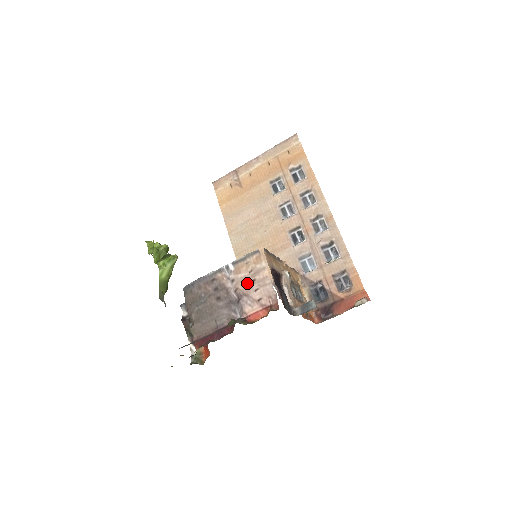
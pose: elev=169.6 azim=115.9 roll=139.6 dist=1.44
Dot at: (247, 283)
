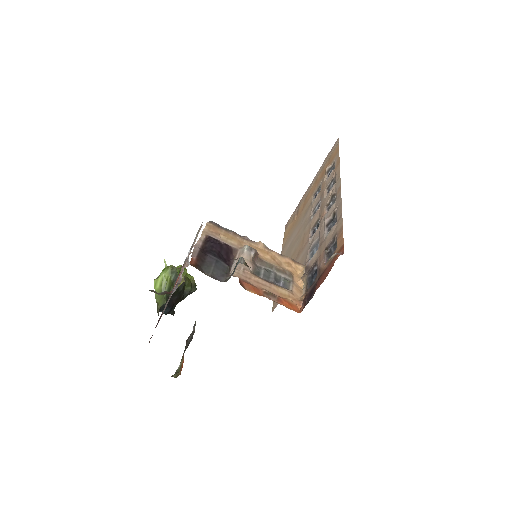
Dot at: occluded
